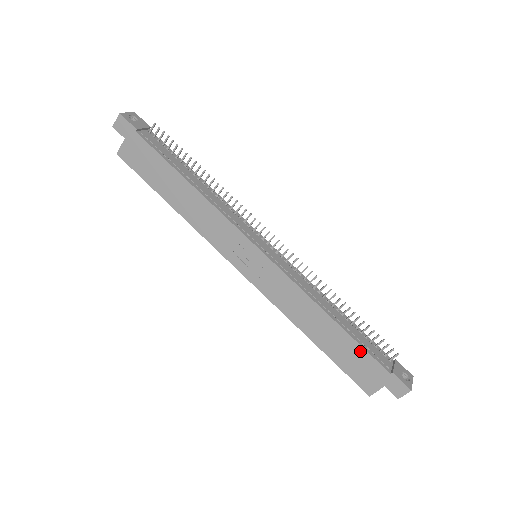
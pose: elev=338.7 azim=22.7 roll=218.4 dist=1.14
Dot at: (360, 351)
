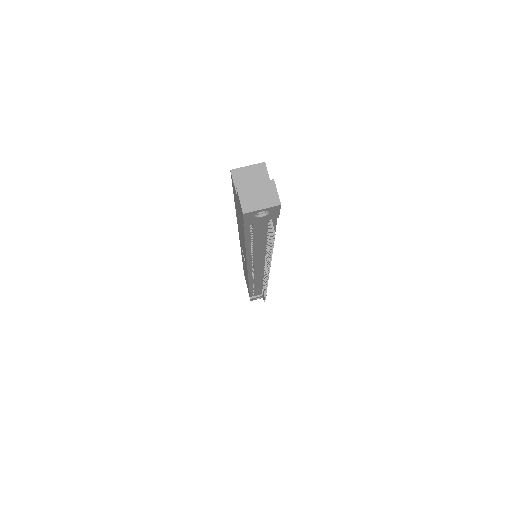
Dot at: occluded
